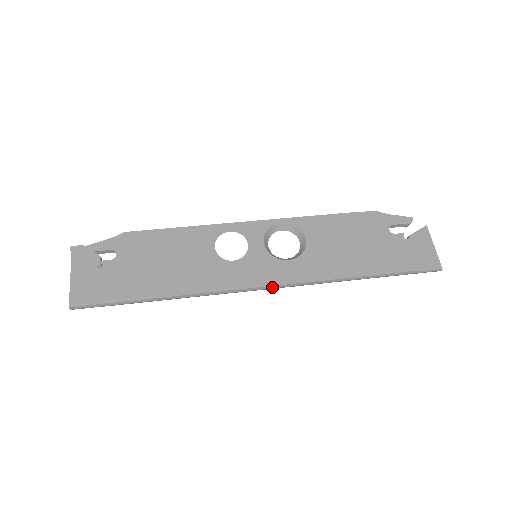
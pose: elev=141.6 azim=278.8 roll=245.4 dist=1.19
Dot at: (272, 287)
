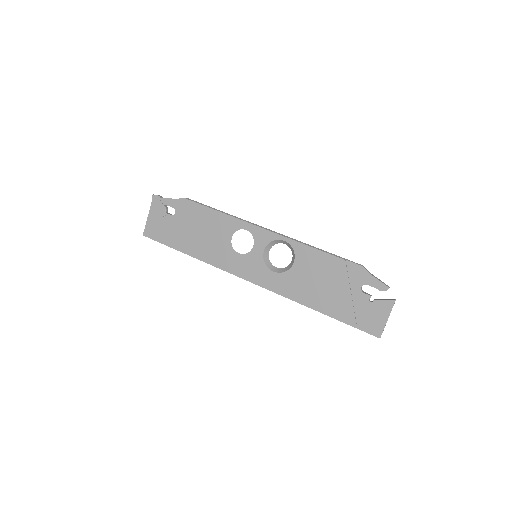
Dot at: occluded
